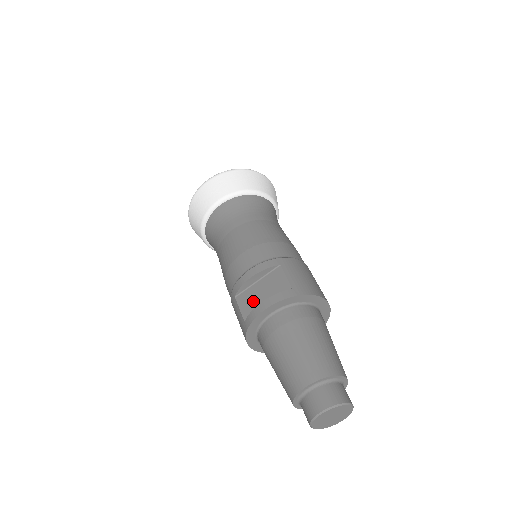
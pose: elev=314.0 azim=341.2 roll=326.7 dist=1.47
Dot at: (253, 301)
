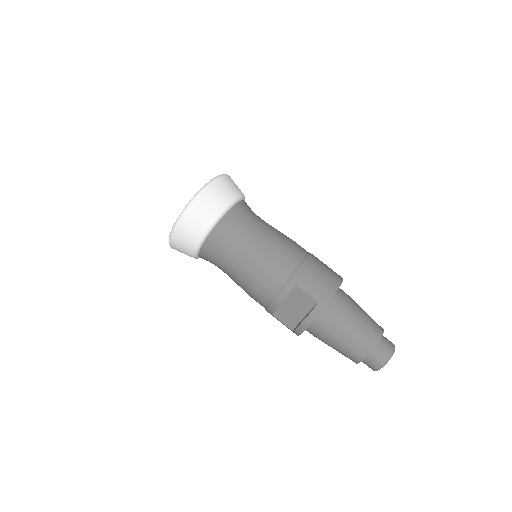
Dot at: (290, 316)
